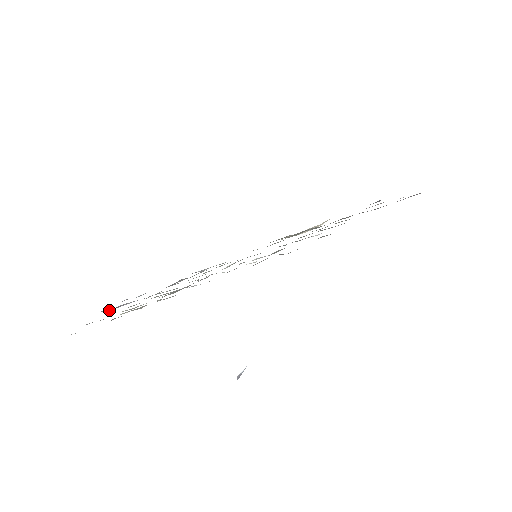
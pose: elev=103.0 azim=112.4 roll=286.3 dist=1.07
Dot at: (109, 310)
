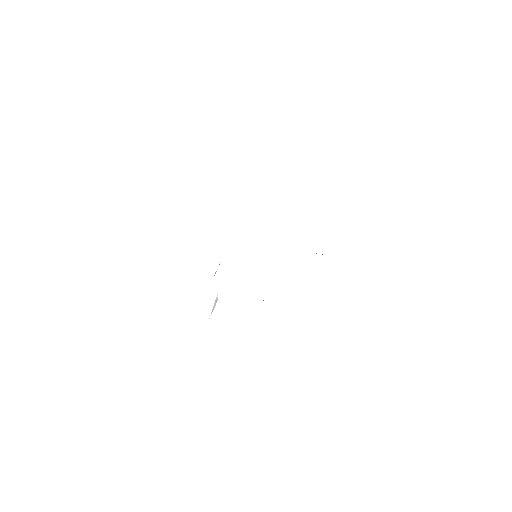
Dot at: occluded
